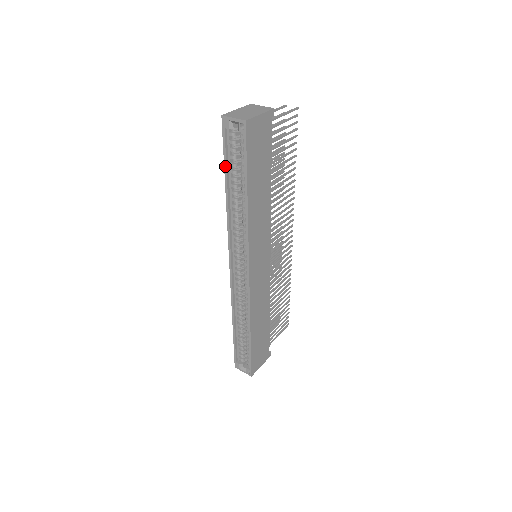
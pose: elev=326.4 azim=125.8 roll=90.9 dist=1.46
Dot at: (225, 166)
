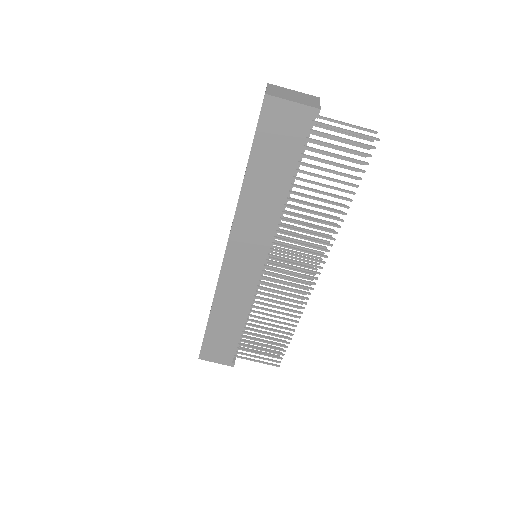
Dot at: occluded
